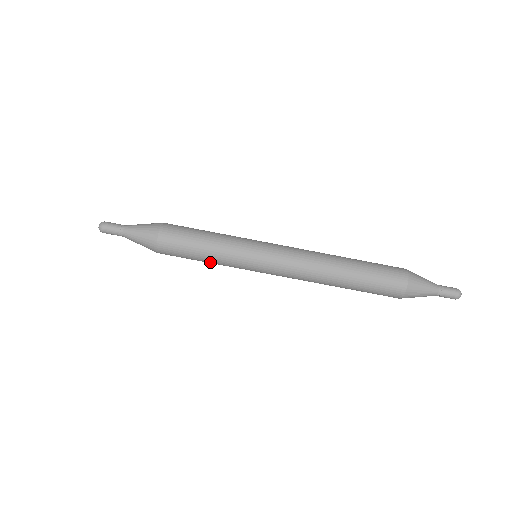
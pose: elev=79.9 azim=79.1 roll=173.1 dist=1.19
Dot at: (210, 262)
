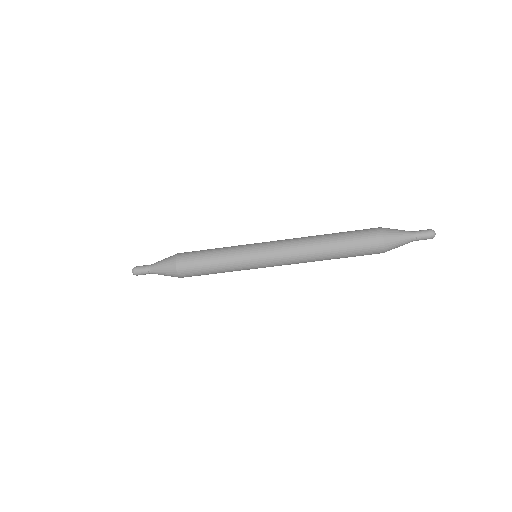
Dot at: (222, 272)
